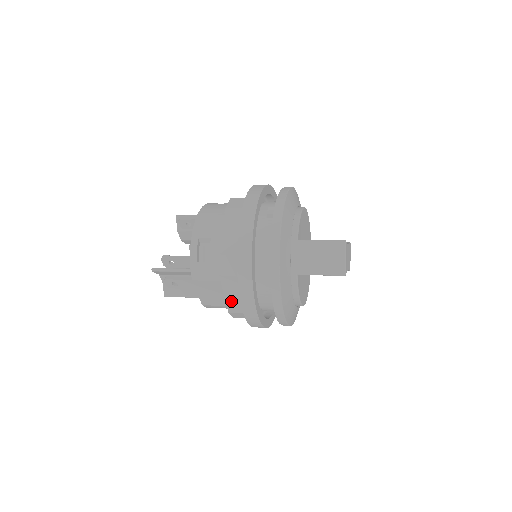
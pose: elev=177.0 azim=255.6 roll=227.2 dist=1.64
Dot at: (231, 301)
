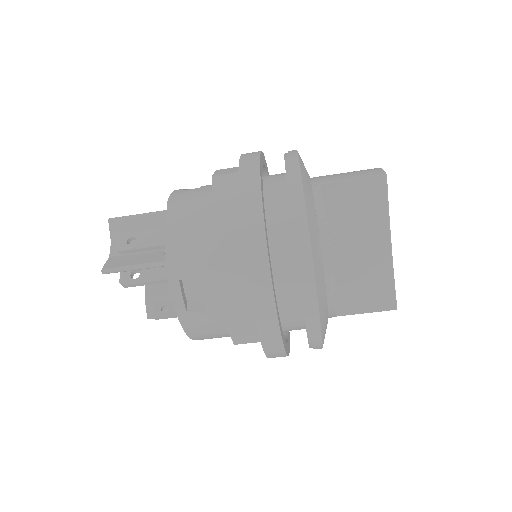
Dot at: (219, 209)
